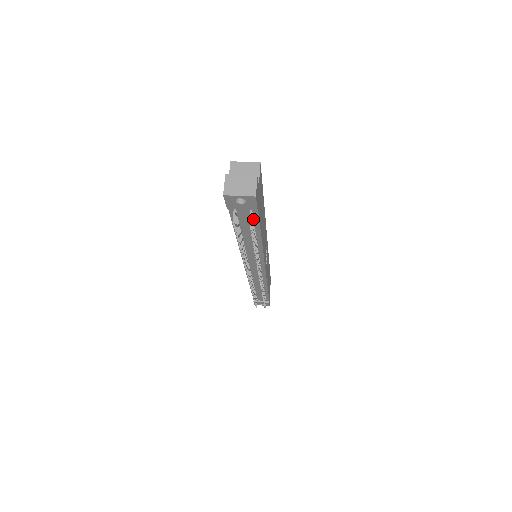
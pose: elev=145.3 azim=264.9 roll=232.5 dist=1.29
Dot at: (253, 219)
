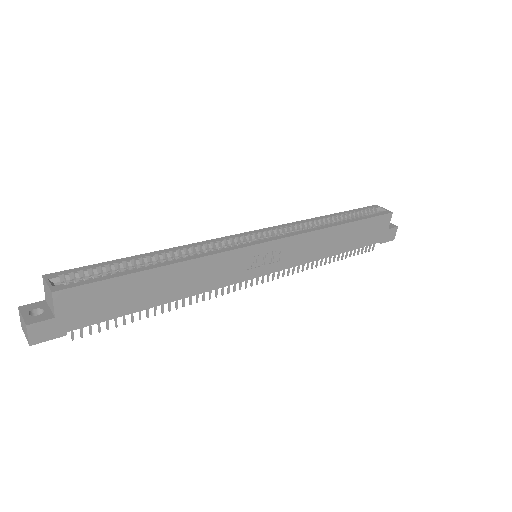
Dot at: (97, 320)
